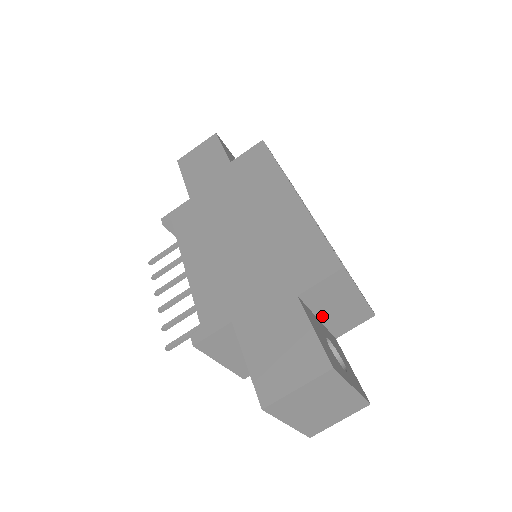
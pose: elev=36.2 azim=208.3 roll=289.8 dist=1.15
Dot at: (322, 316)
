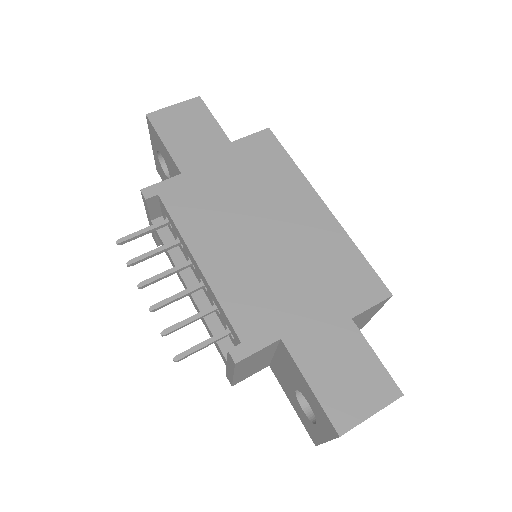
Dot at: occluded
